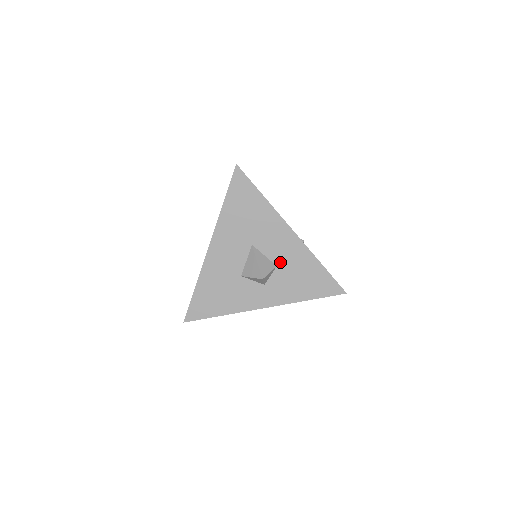
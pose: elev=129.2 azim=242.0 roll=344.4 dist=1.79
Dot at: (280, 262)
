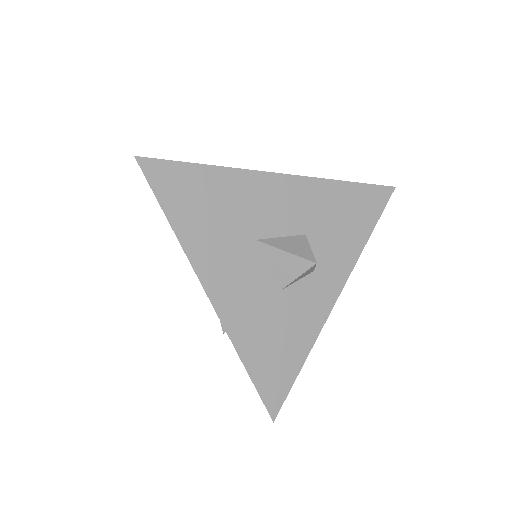
Dot at: (304, 226)
